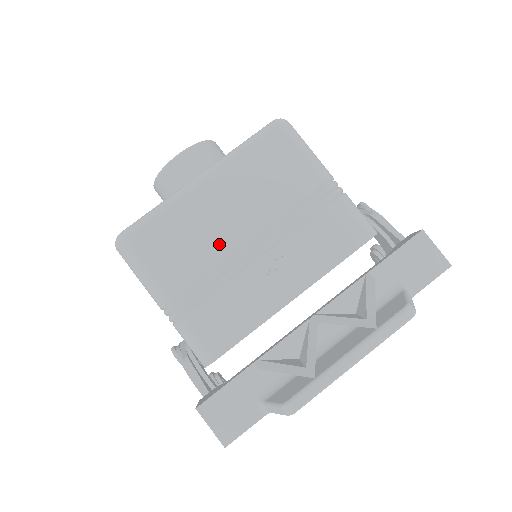
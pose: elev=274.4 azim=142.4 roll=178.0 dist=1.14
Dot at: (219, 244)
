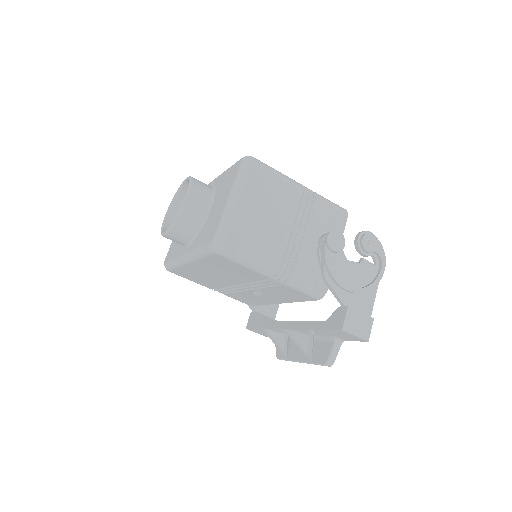
Dot at: (221, 282)
